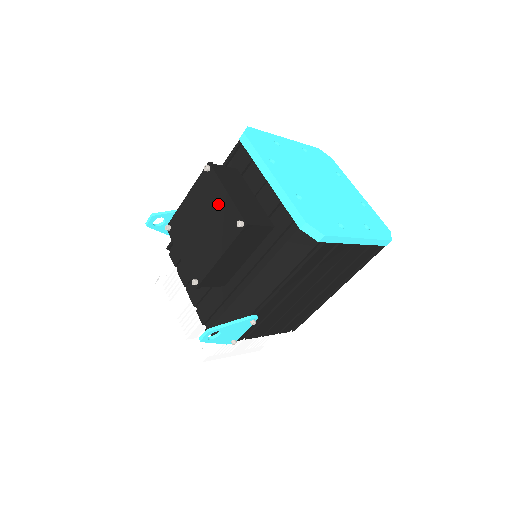
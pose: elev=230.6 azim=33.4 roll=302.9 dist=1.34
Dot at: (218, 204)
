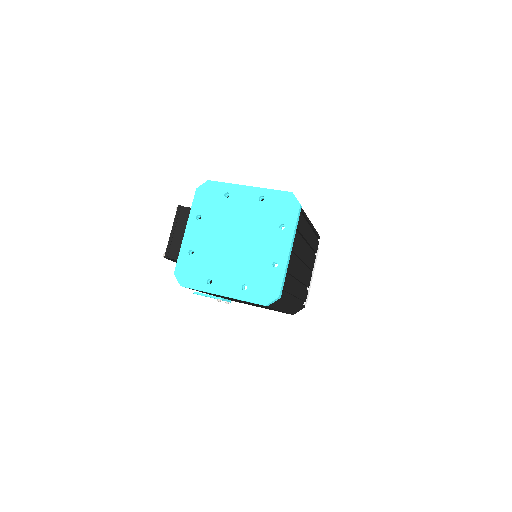
Dot at: occluded
